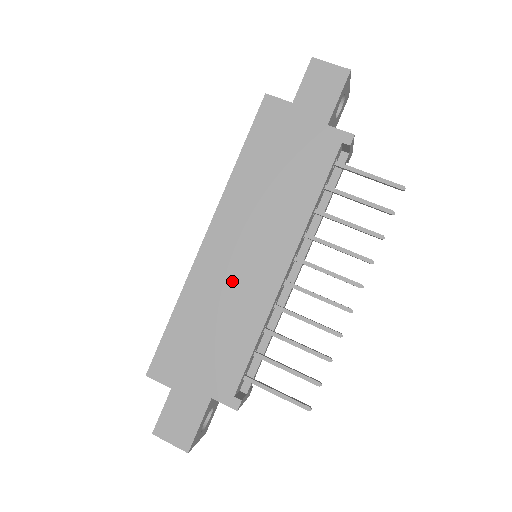
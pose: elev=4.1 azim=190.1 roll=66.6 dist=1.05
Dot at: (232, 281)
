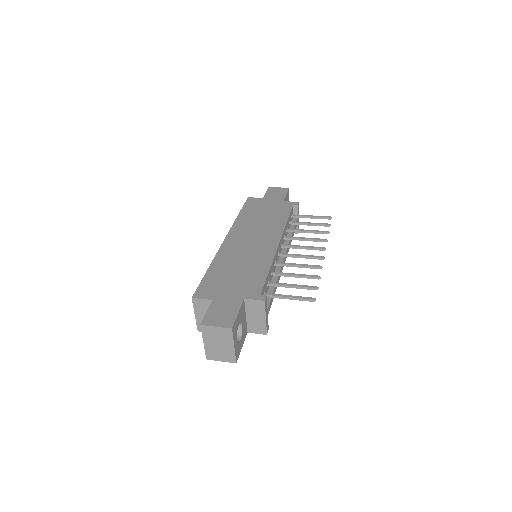
Dot at: (246, 251)
